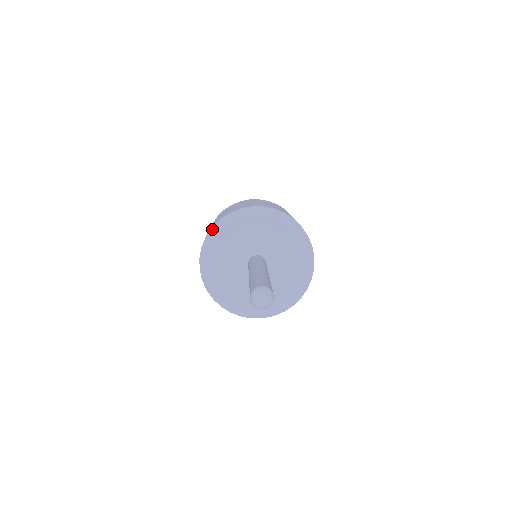
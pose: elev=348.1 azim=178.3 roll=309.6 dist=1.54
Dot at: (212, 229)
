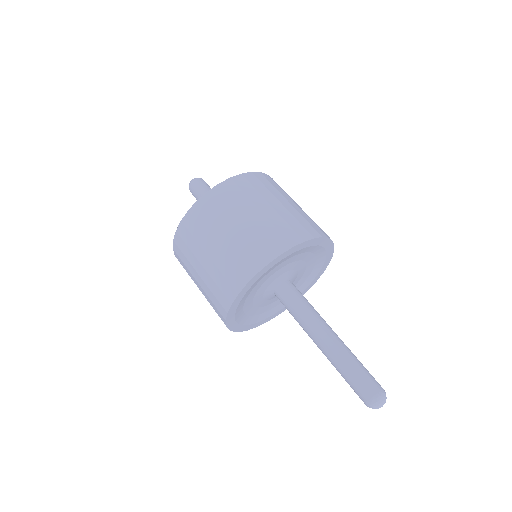
Dot at: (232, 305)
